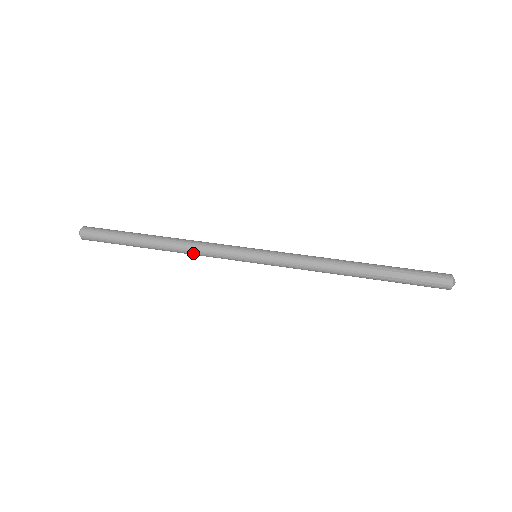
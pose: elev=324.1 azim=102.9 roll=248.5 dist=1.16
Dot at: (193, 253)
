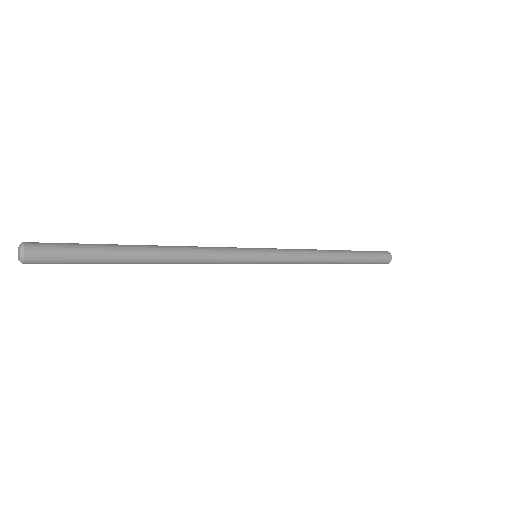
Dot at: (197, 258)
